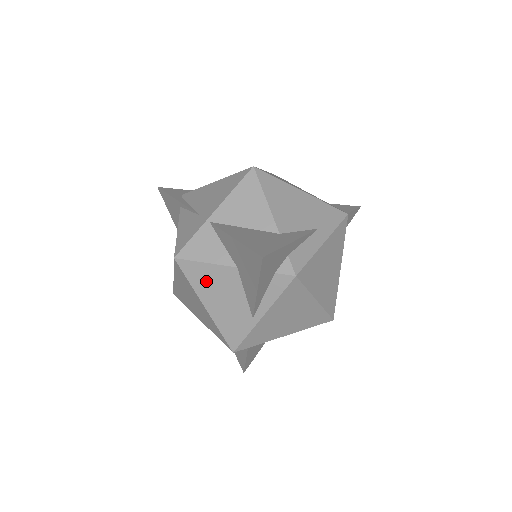
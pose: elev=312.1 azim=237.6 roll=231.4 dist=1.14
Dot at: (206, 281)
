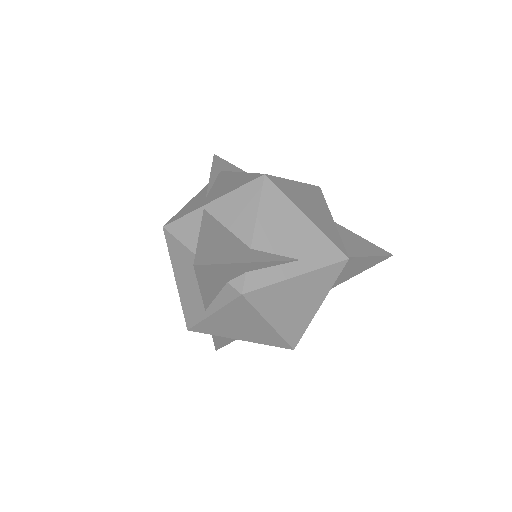
Dot at: (180, 259)
